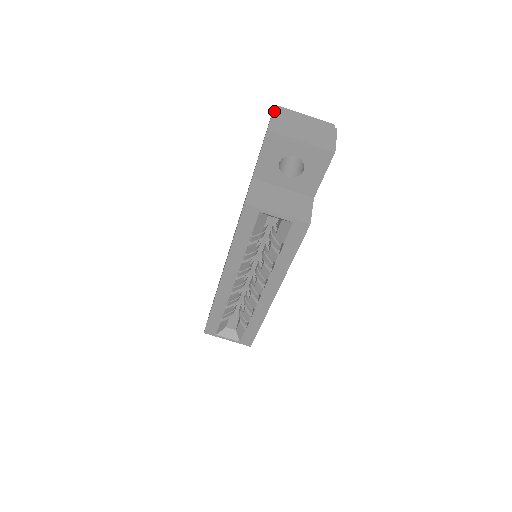
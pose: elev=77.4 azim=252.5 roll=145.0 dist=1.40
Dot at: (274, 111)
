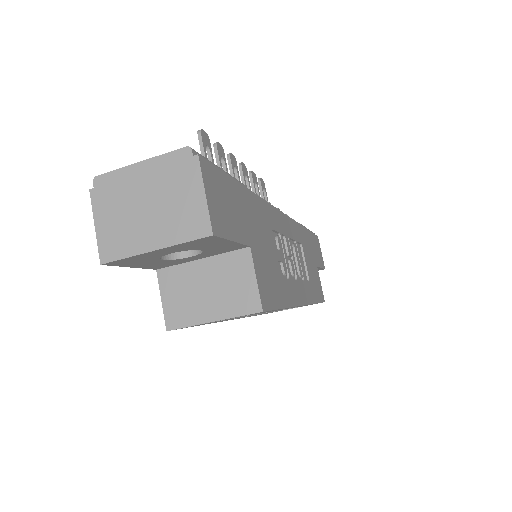
Dot at: (92, 200)
